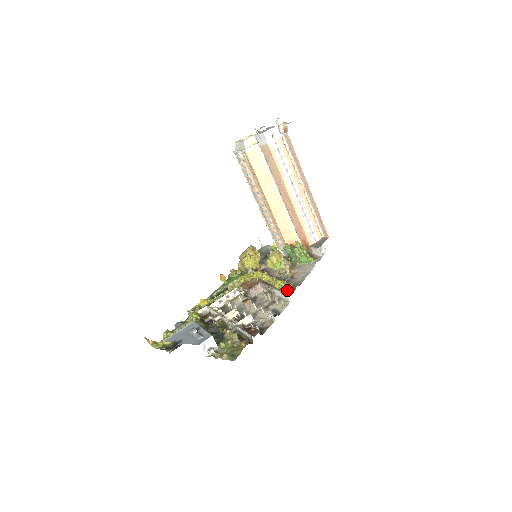
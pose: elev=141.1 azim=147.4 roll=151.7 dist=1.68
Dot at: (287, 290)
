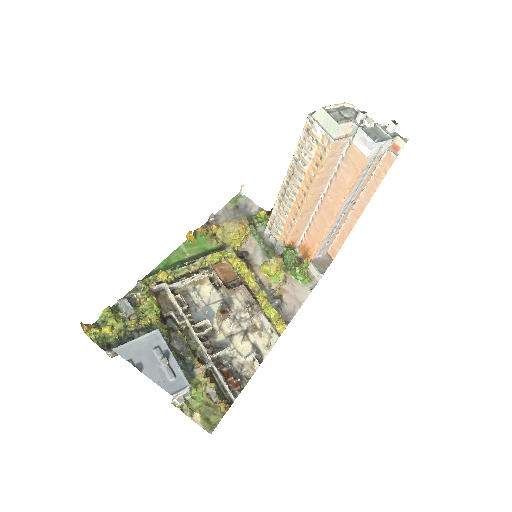
Dot at: (280, 330)
